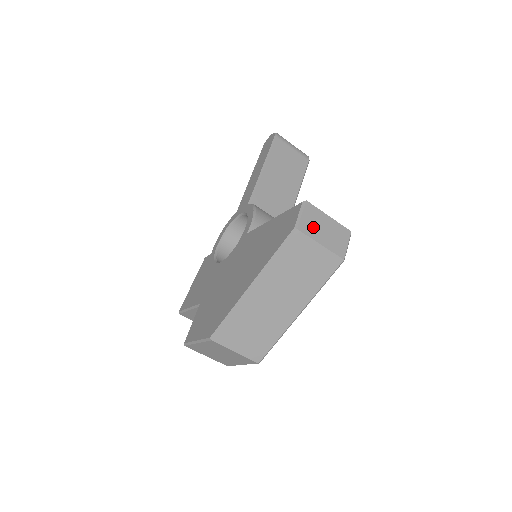
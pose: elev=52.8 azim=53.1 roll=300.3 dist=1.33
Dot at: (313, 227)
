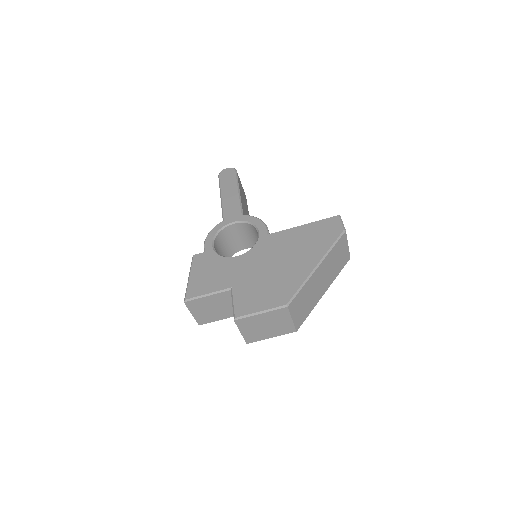
Dot at: occluded
